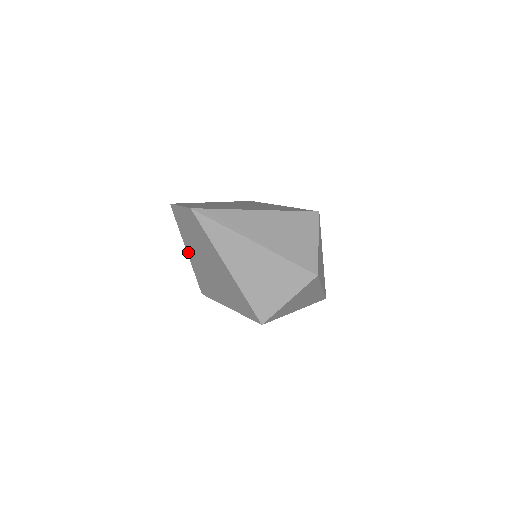
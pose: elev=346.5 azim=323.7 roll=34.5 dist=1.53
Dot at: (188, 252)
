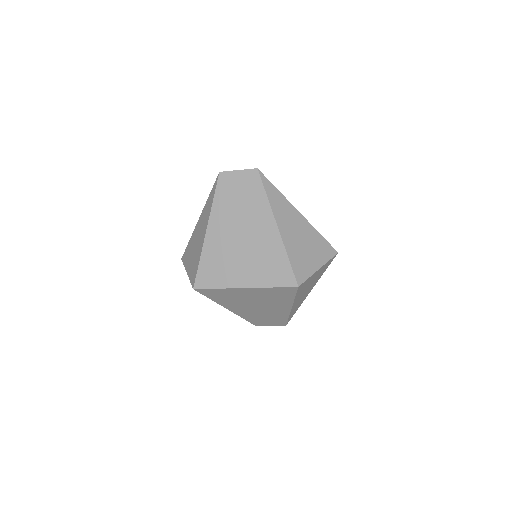
Dot at: (209, 229)
